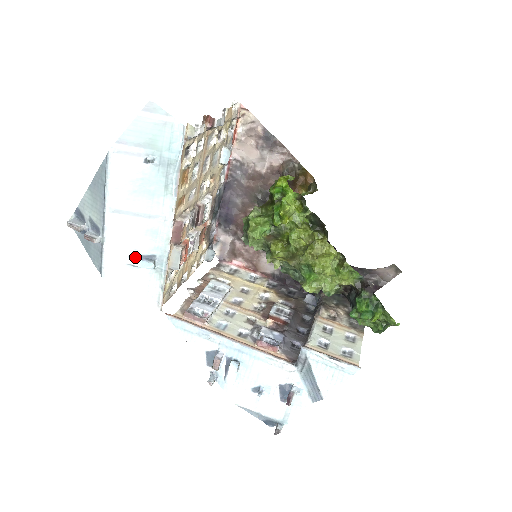
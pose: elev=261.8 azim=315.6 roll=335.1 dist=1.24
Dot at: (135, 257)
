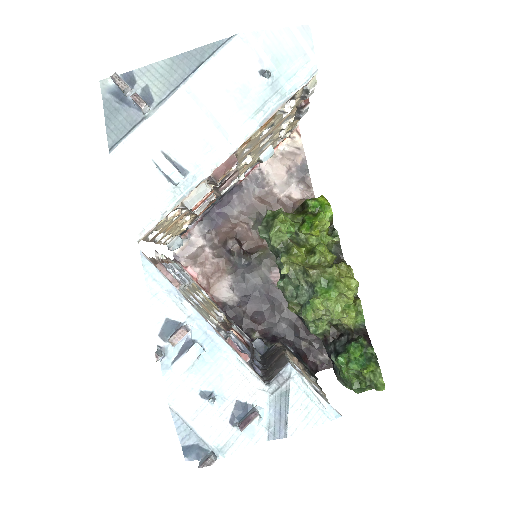
Dot at: (167, 158)
